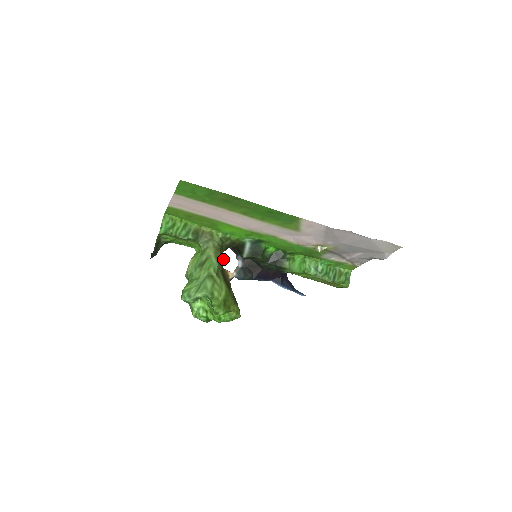
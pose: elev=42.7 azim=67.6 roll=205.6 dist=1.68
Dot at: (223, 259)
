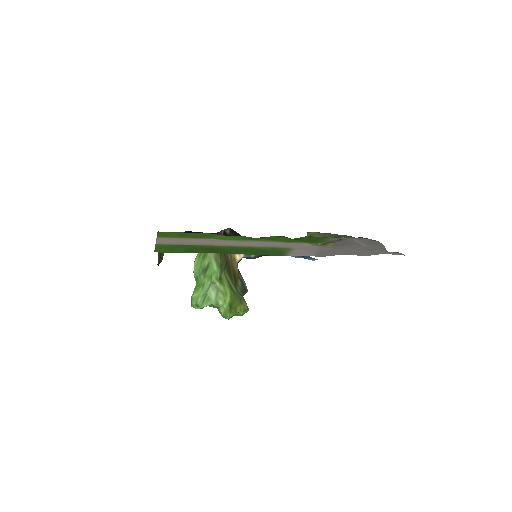
Dot at: (225, 261)
